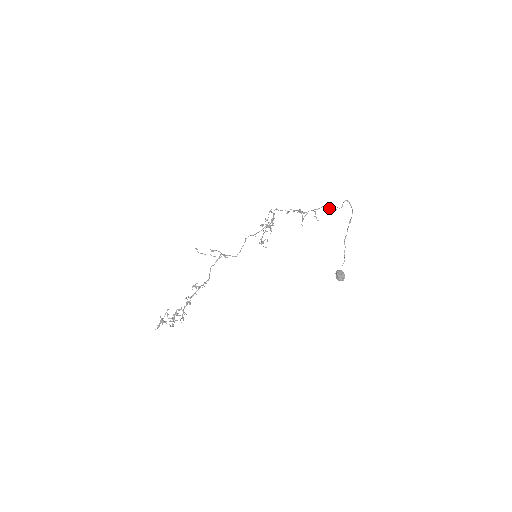
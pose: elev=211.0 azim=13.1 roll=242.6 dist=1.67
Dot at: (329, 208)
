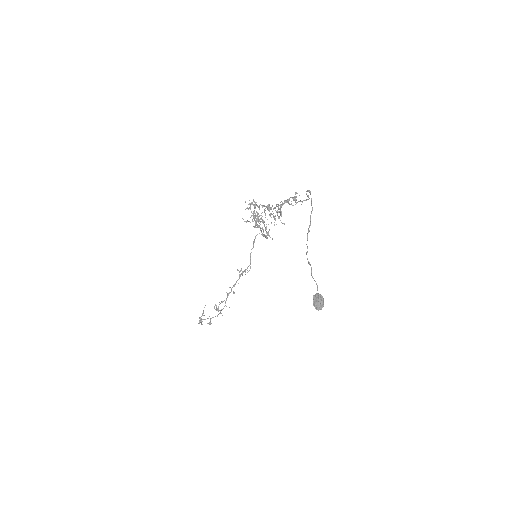
Dot at: (280, 212)
